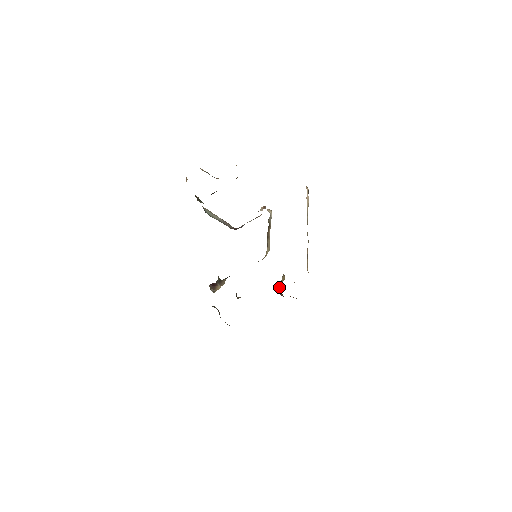
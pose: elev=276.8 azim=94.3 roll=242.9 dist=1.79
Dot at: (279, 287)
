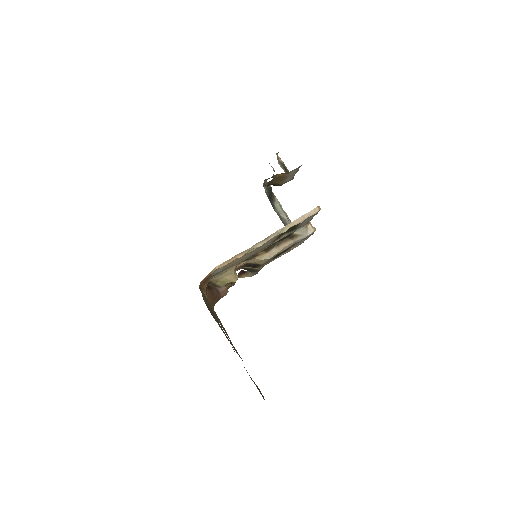
Dot at: (221, 283)
